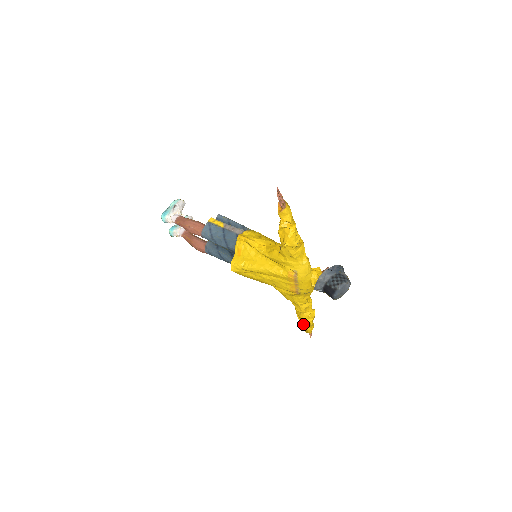
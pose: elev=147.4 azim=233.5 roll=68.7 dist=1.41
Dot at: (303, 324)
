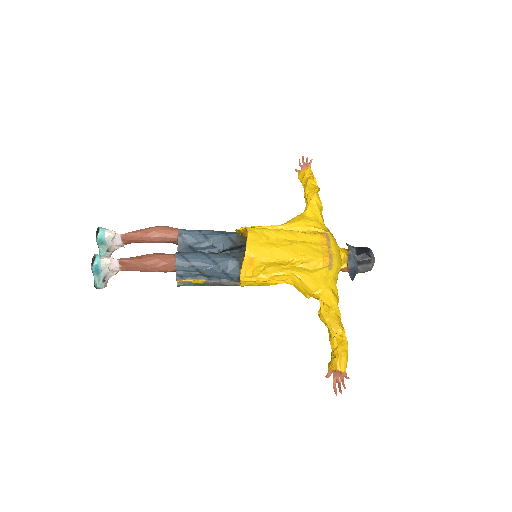
Dot at: (337, 340)
